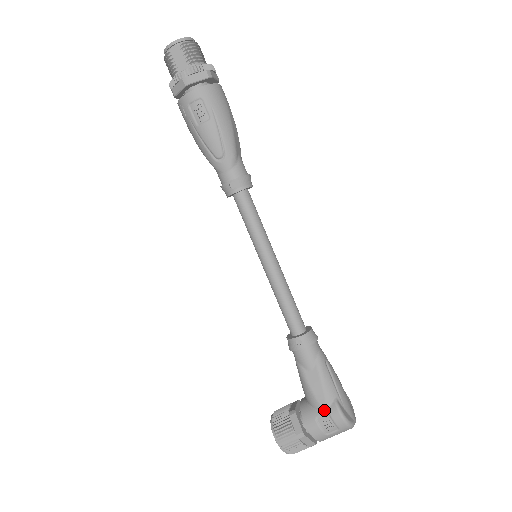
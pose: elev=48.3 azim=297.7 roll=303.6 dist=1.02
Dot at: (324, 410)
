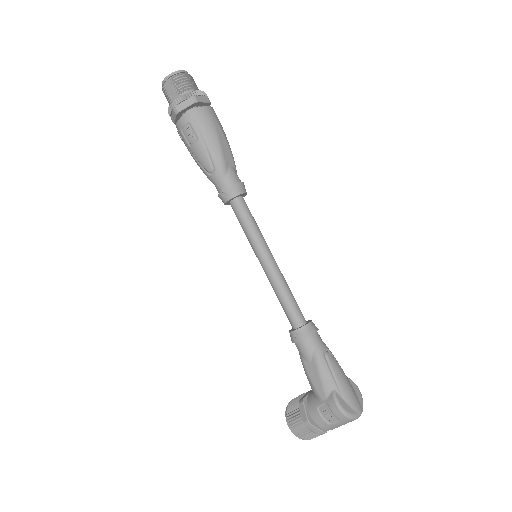
Dot at: (324, 400)
